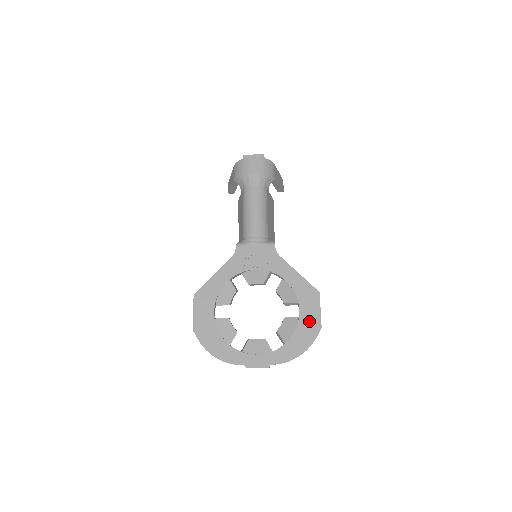
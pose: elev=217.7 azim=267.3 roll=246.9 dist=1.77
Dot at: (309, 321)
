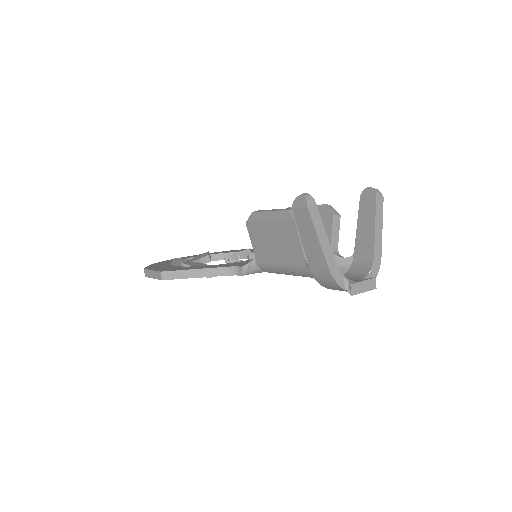
Dot at: occluded
